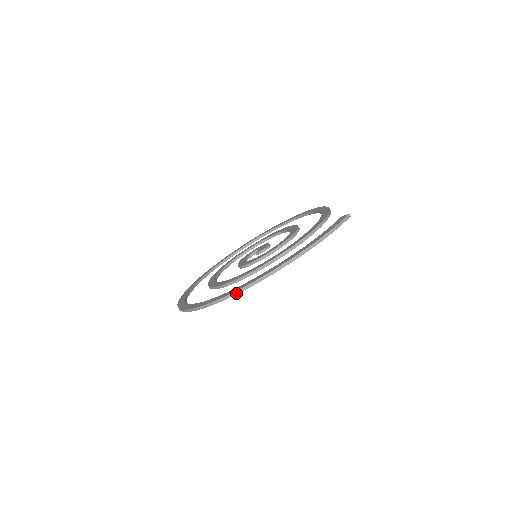
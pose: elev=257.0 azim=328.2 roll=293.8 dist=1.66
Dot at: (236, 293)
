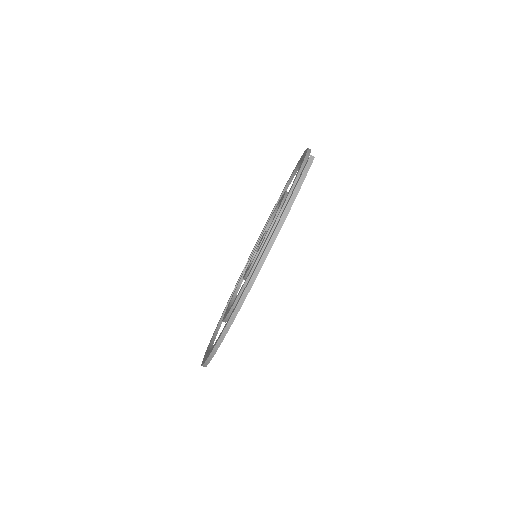
Dot at: (223, 336)
